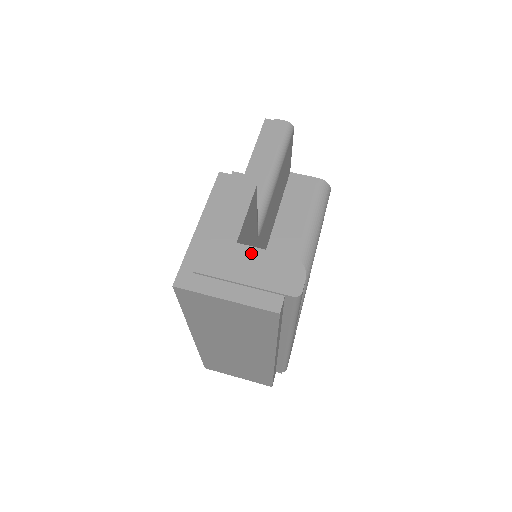
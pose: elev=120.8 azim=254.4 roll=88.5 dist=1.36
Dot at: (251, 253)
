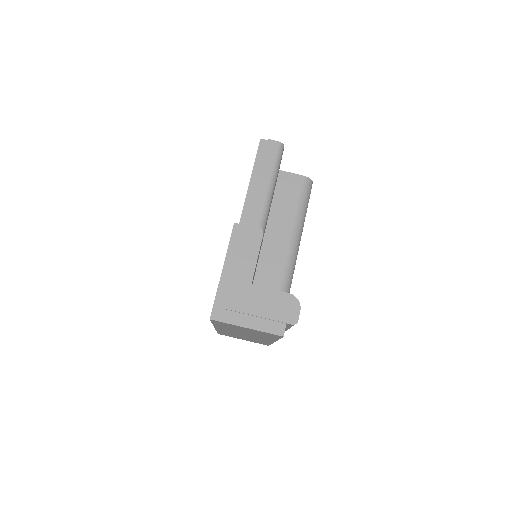
Dot at: (262, 292)
